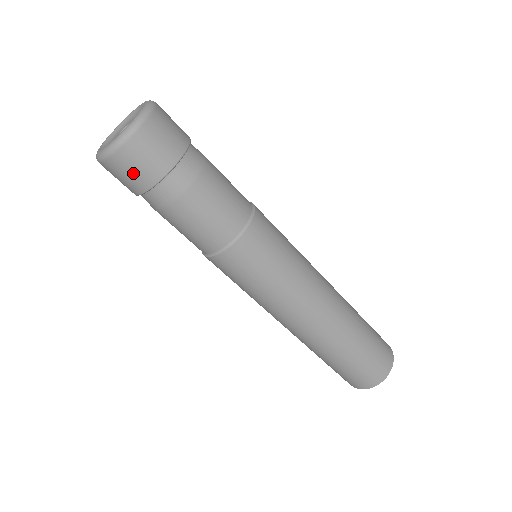
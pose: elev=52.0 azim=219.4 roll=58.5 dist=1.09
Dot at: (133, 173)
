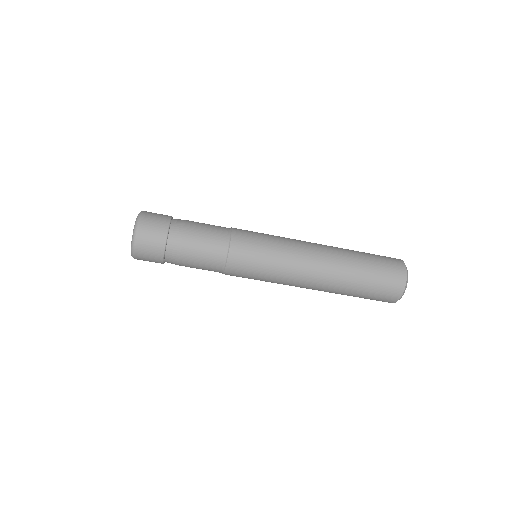
Dot at: (153, 234)
